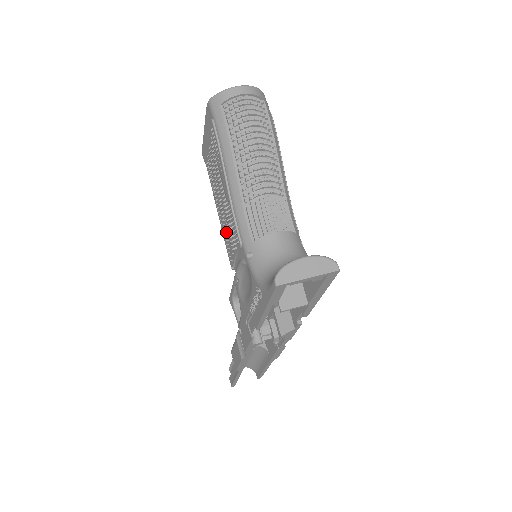
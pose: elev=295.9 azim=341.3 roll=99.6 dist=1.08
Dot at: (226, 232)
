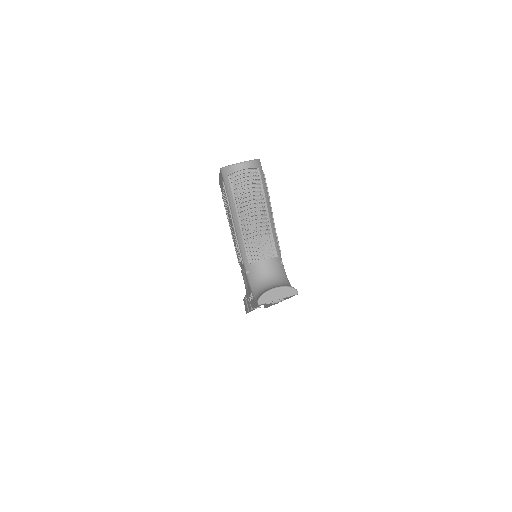
Dot at: (235, 246)
